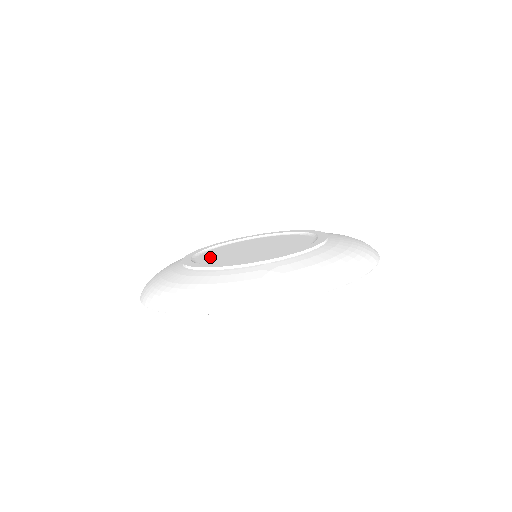
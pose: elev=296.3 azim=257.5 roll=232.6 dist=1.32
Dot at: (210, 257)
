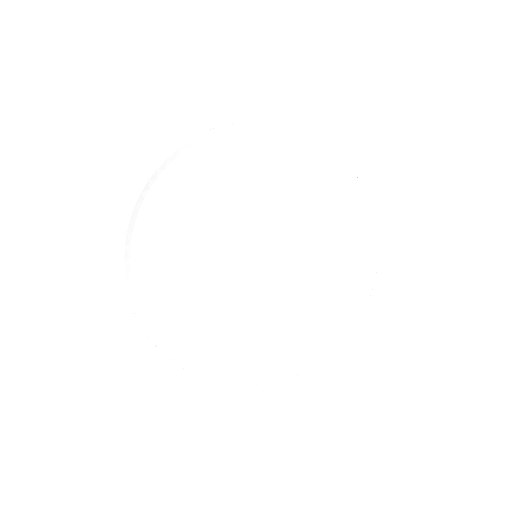
Dot at: (206, 259)
